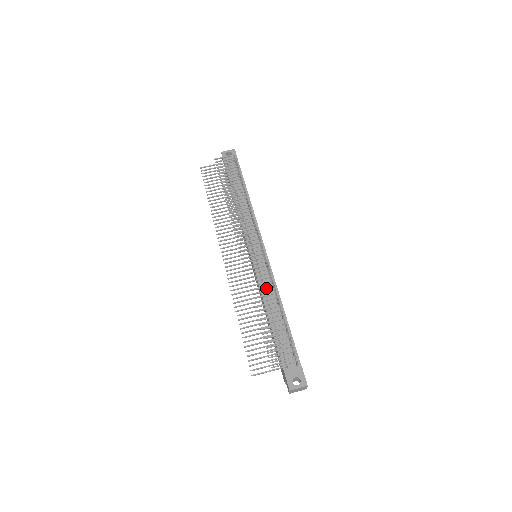
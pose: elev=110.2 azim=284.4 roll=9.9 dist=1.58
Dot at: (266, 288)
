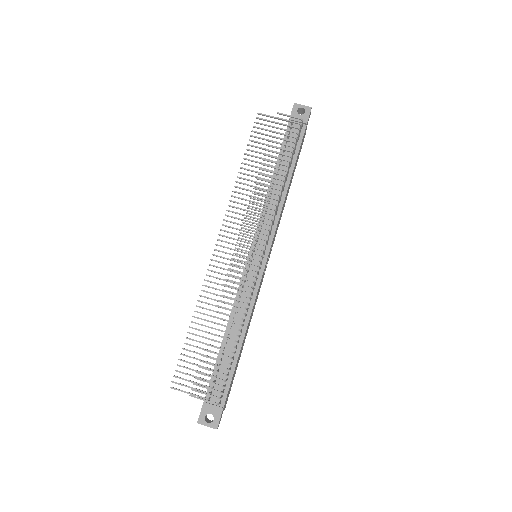
Dot at: (241, 302)
